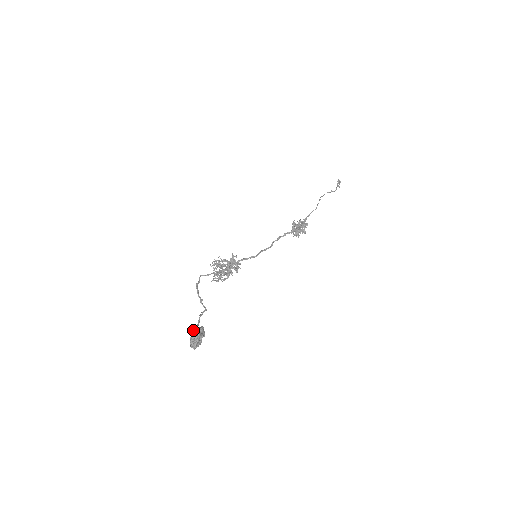
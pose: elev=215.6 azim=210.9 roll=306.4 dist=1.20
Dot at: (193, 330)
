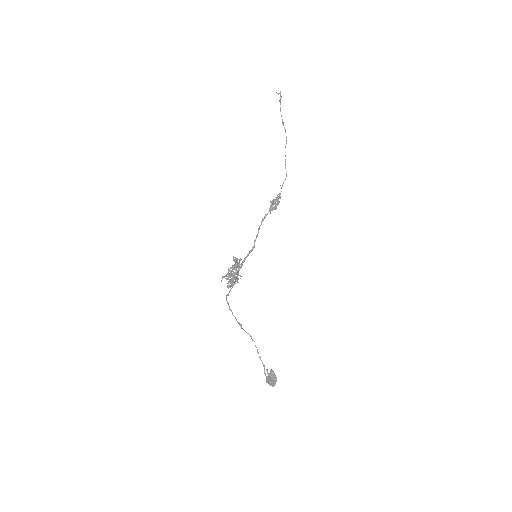
Dot at: occluded
